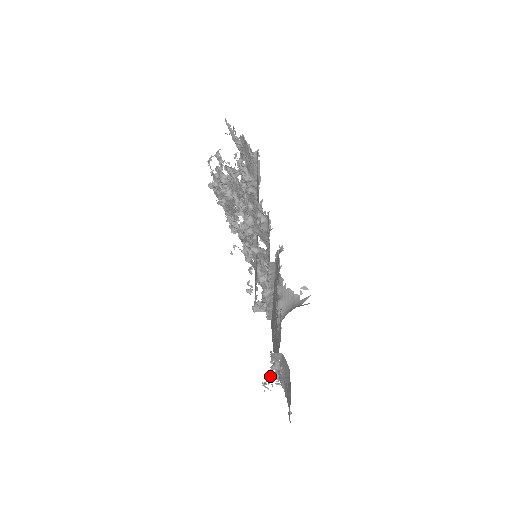
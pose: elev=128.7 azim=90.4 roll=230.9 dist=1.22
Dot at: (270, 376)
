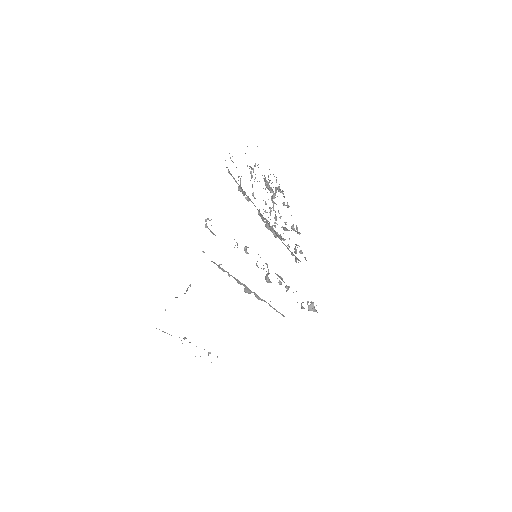
Dot at: (209, 353)
